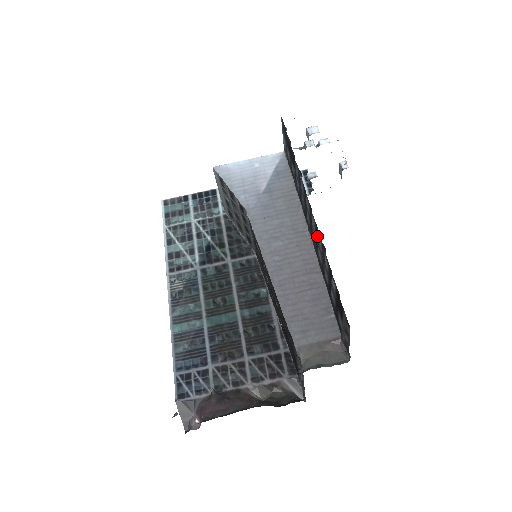
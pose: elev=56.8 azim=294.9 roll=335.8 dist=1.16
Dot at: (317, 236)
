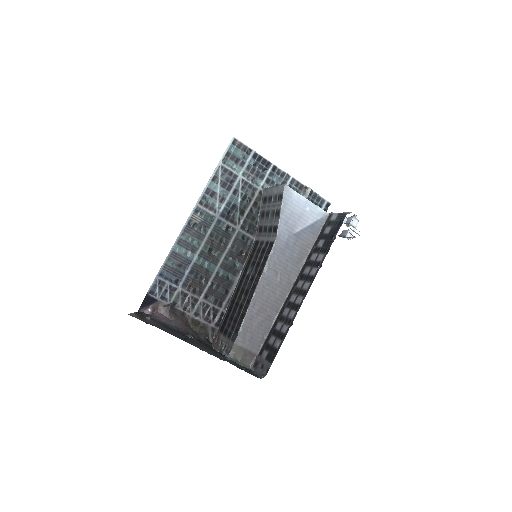
Dot at: (295, 307)
